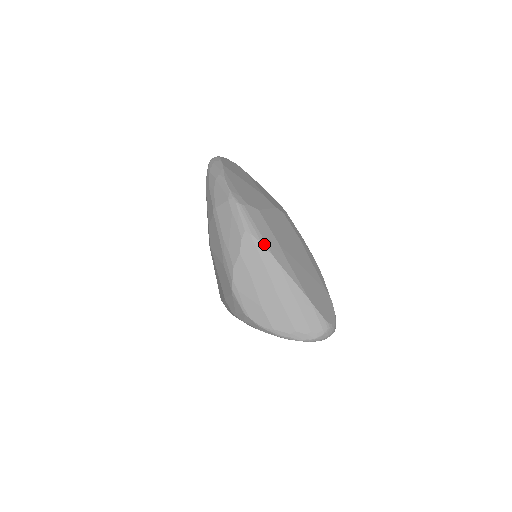
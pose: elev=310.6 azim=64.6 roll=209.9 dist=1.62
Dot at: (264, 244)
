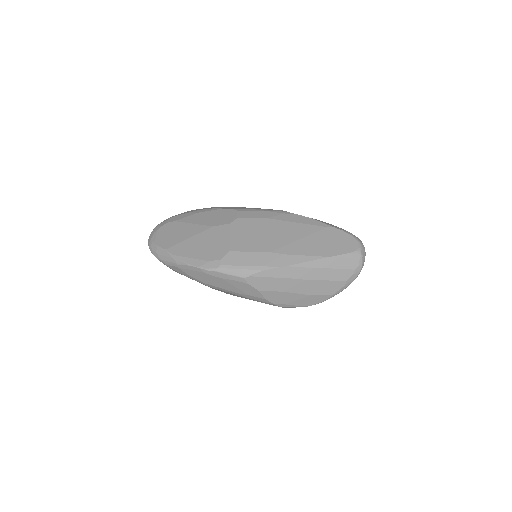
Dot at: (264, 269)
